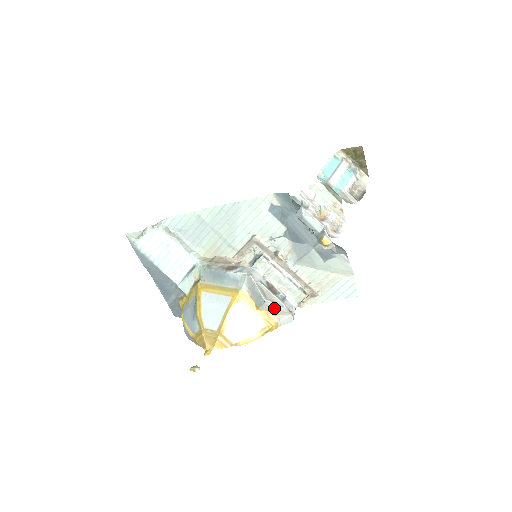
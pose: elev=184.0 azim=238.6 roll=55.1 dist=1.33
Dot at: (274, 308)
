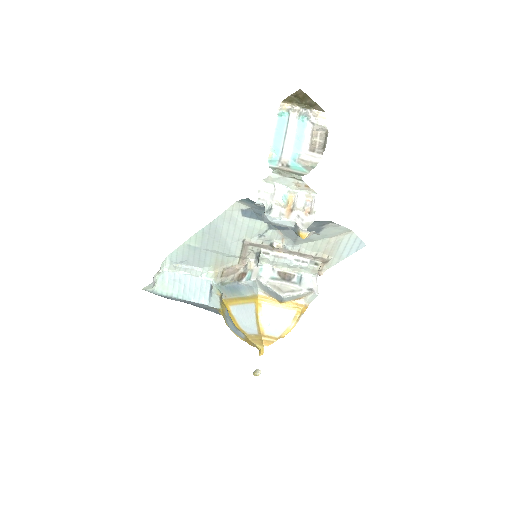
Dot at: (294, 297)
